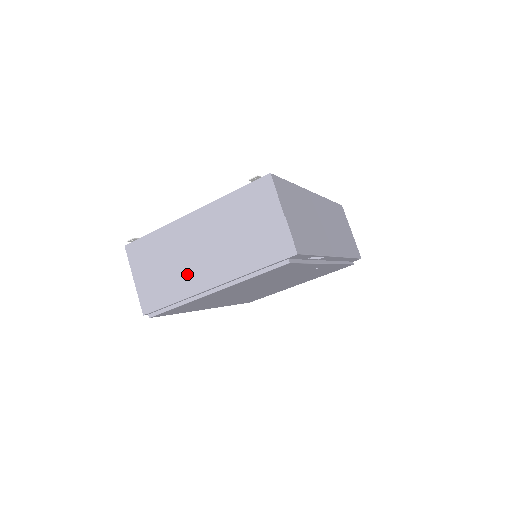
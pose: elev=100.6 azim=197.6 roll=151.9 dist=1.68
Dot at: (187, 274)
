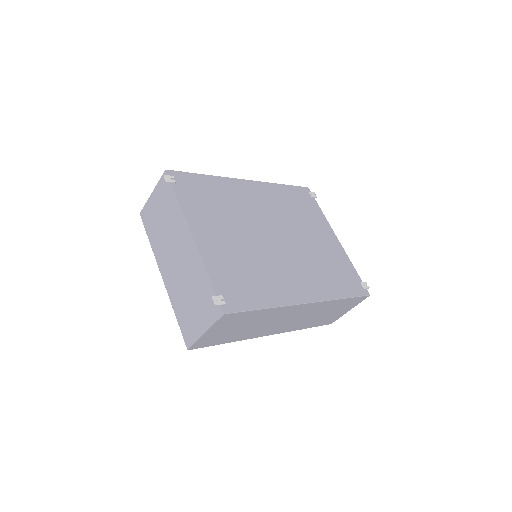
Dot at: (163, 248)
